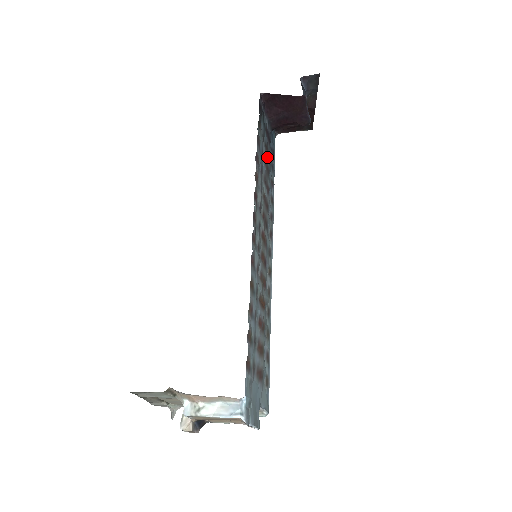
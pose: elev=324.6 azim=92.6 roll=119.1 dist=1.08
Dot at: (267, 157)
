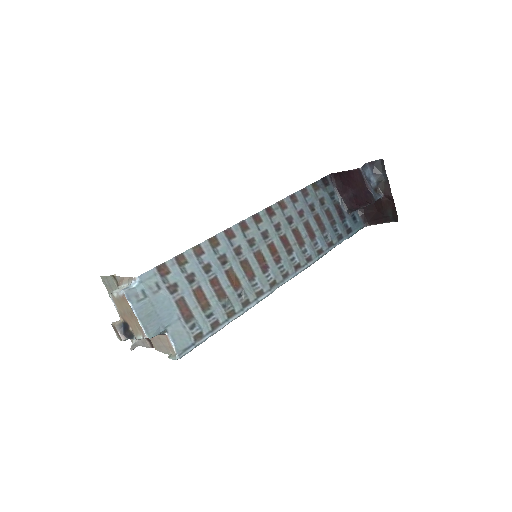
Dot at: (327, 219)
